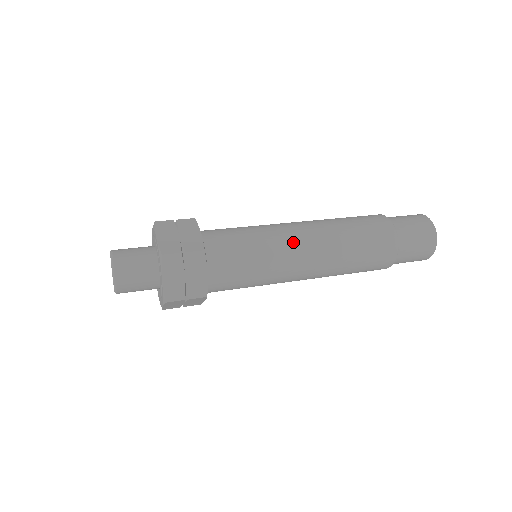
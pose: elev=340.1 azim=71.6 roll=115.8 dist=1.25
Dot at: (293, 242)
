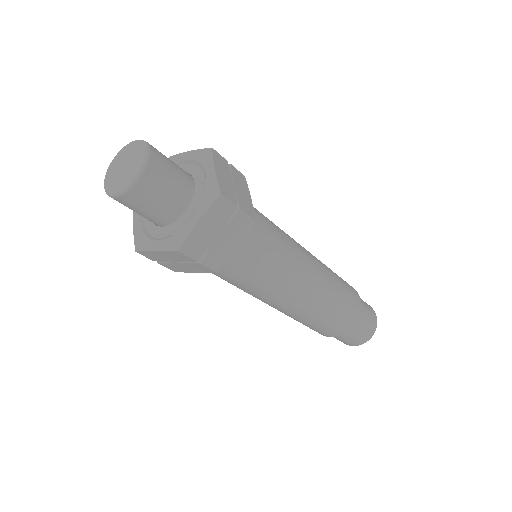
Dot at: (305, 267)
